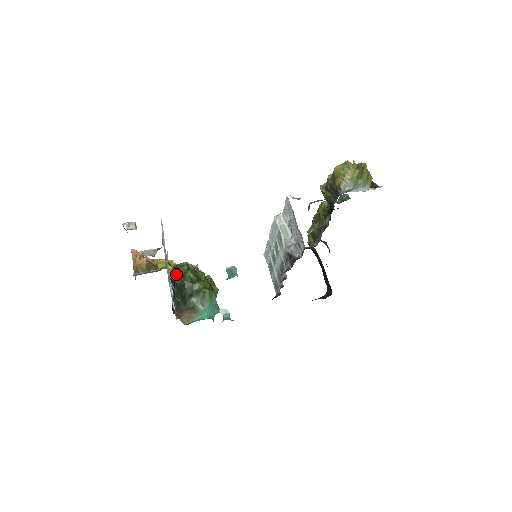
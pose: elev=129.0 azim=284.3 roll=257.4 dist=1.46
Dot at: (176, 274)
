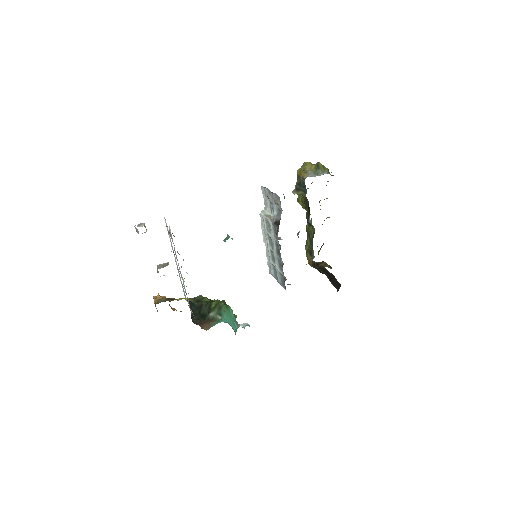
Dot at: (193, 301)
